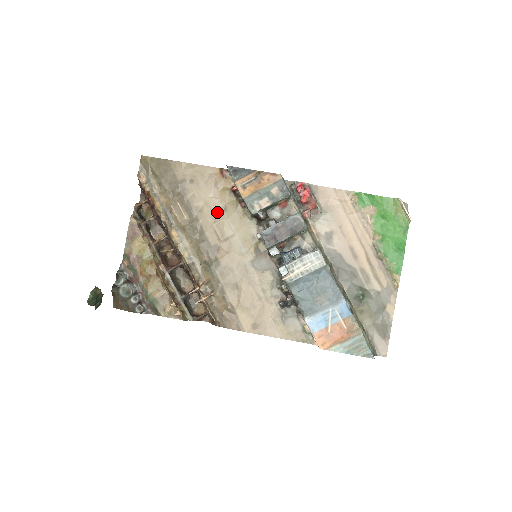
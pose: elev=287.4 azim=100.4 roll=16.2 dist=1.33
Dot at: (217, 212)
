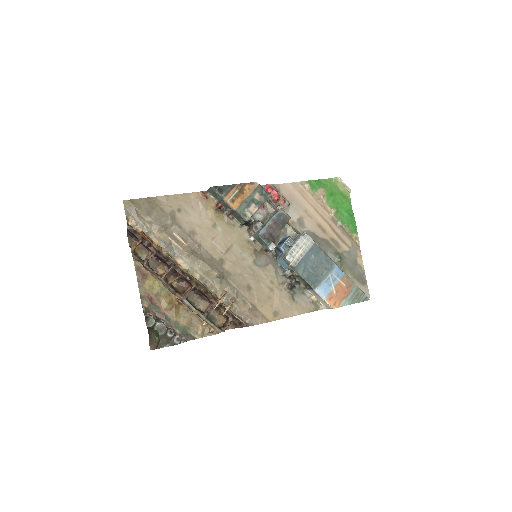
Dot at: (211, 230)
